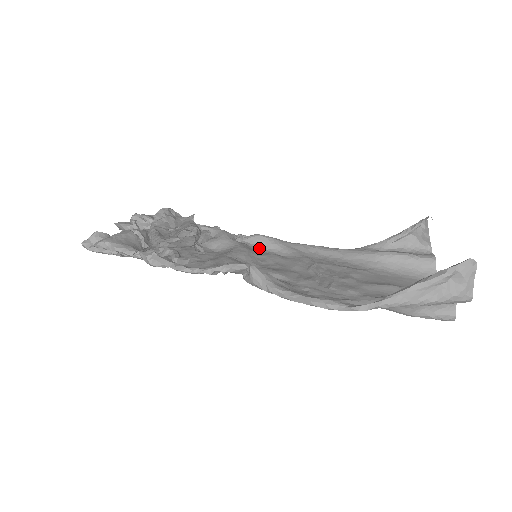
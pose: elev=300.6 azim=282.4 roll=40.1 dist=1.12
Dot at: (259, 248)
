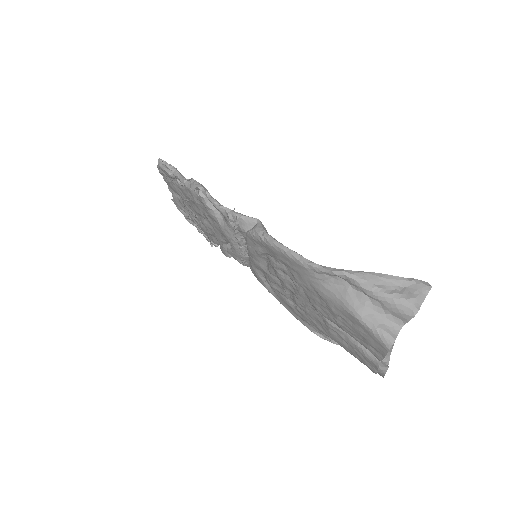
Dot at: occluded
